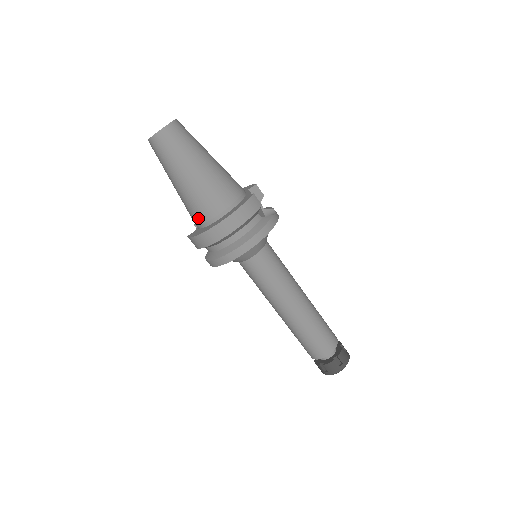
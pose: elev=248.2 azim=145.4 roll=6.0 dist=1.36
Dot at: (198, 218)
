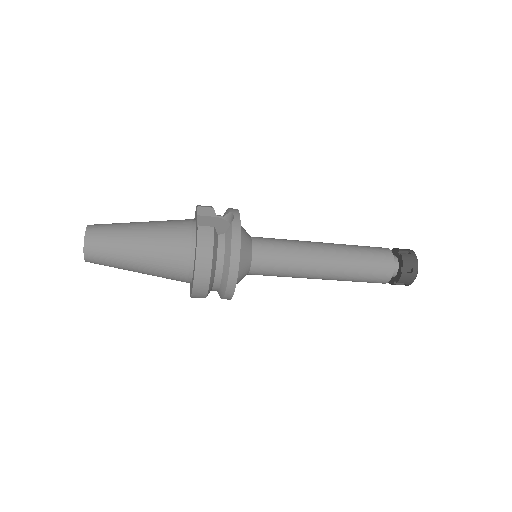
Dot at: (180, 280)
